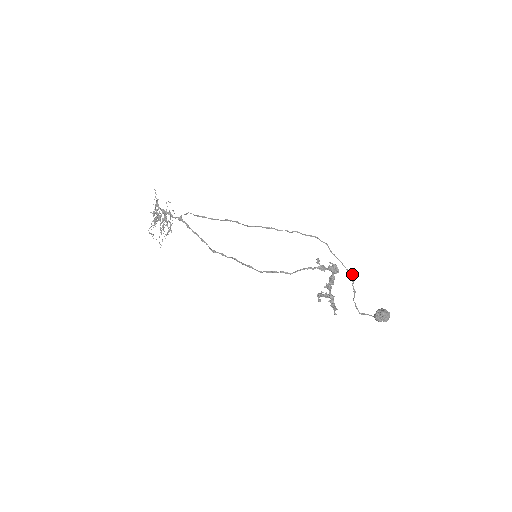
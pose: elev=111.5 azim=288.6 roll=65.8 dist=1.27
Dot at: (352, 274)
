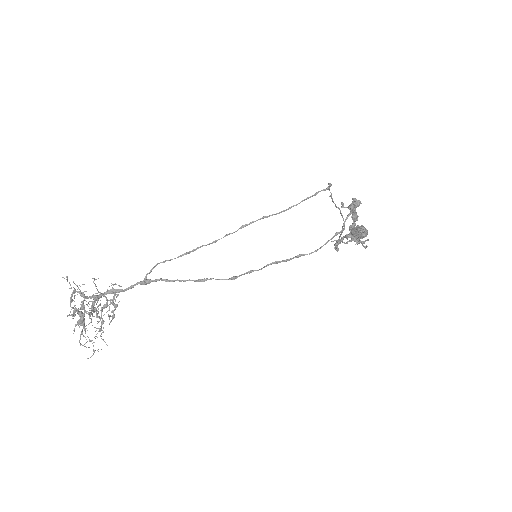
Dot at: (339, 208)
